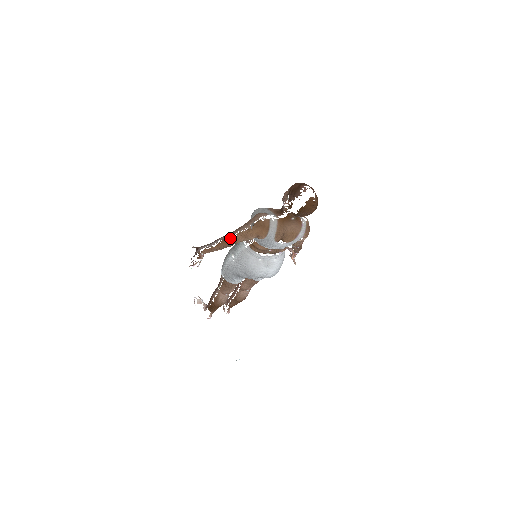
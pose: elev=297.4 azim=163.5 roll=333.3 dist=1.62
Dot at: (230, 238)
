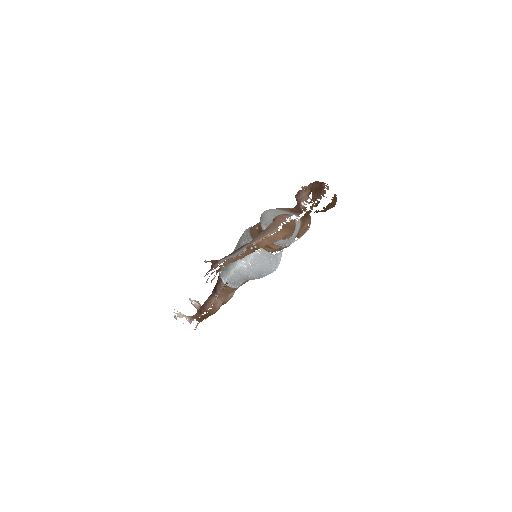
Dot at: (255, 245)
